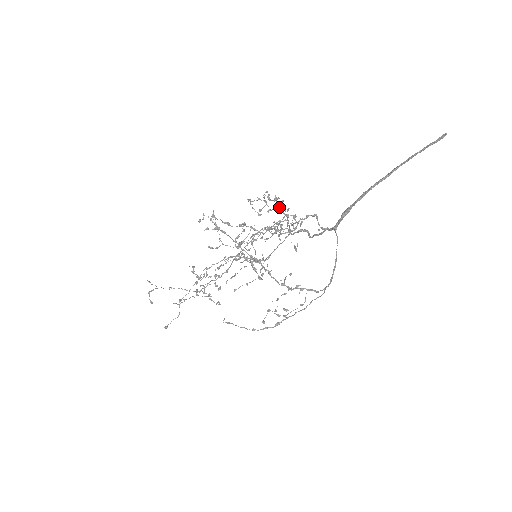
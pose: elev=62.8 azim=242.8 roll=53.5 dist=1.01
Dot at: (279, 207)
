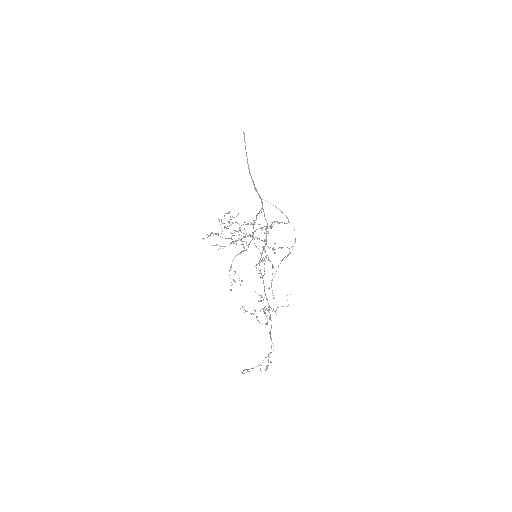
Dot at: (247, 235)
